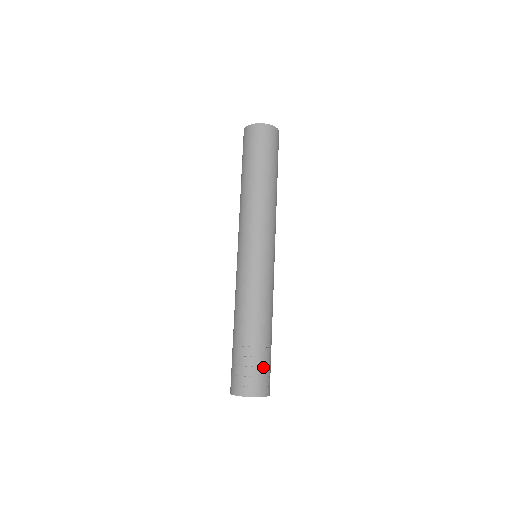
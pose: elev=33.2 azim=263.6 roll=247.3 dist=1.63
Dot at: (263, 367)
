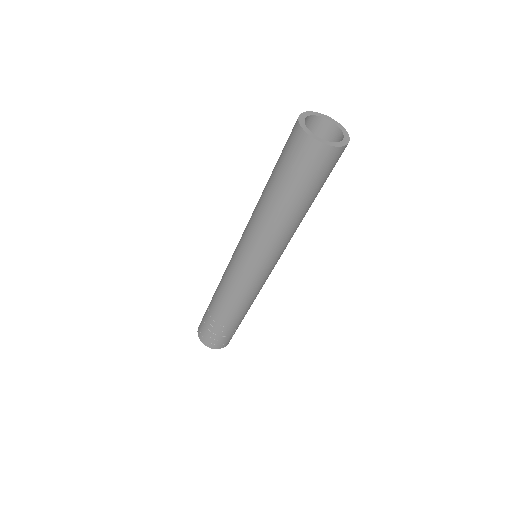
Dot at: occluded
